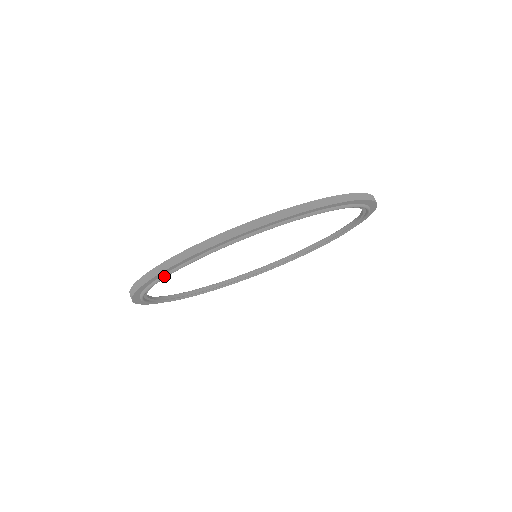
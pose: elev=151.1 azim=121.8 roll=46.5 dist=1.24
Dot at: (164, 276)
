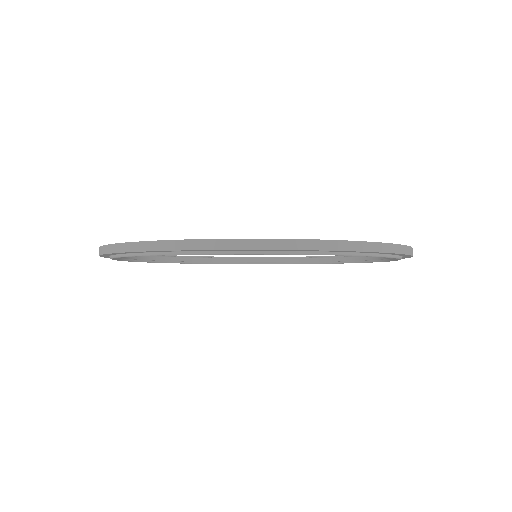
Dot at: (110, 257)
